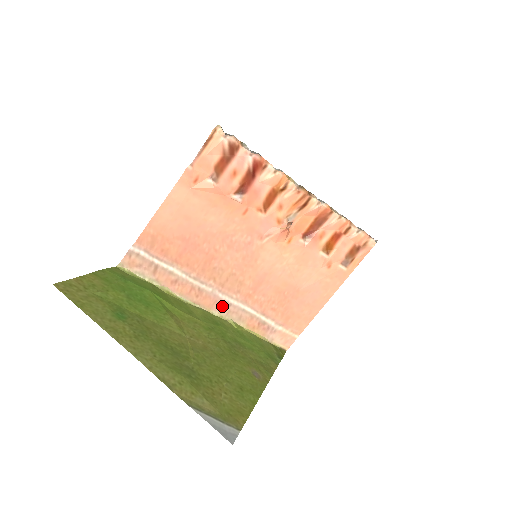
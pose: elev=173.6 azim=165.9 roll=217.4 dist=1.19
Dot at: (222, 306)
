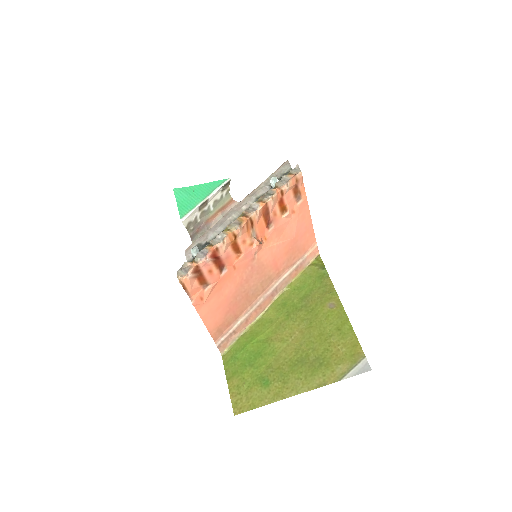
Dot at: (274, 293)
